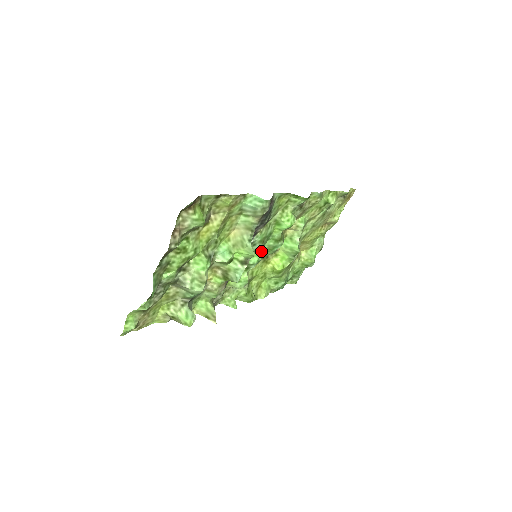
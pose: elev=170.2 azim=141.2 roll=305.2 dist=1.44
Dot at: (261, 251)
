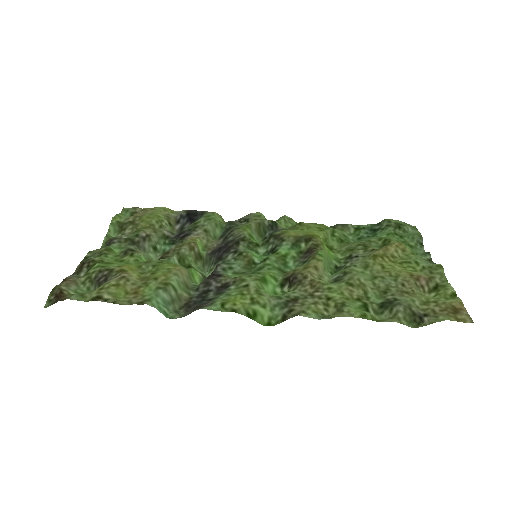
Dot at: (258, 261)
